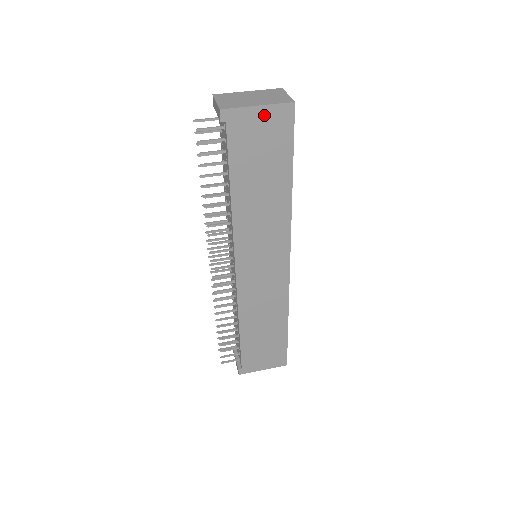
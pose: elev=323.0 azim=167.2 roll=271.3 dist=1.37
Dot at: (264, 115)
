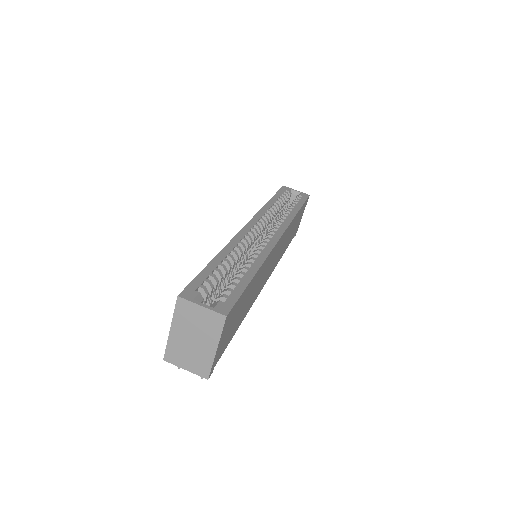
Dot at: (222, 338)
